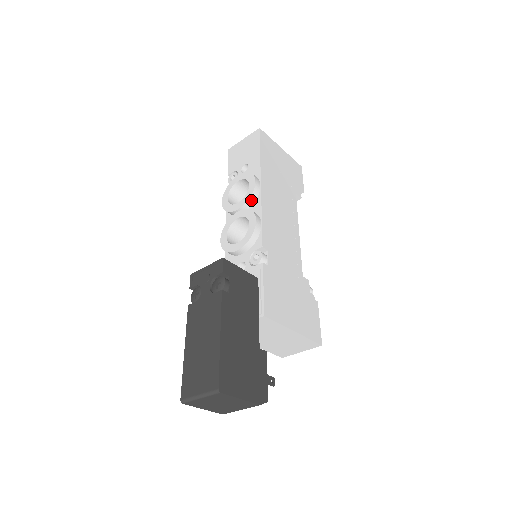
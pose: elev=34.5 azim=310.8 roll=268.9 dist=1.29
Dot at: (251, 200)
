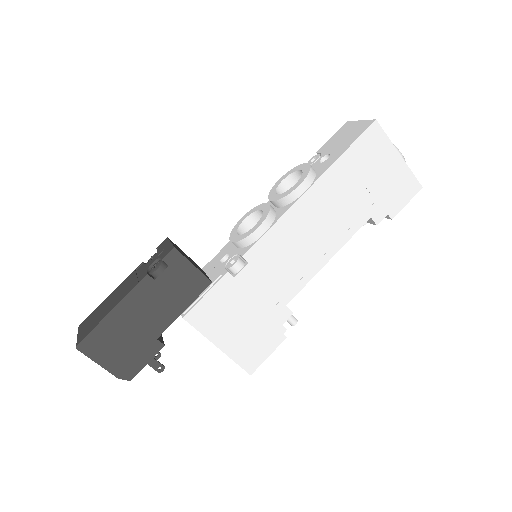
Dot at: (283, 201)
